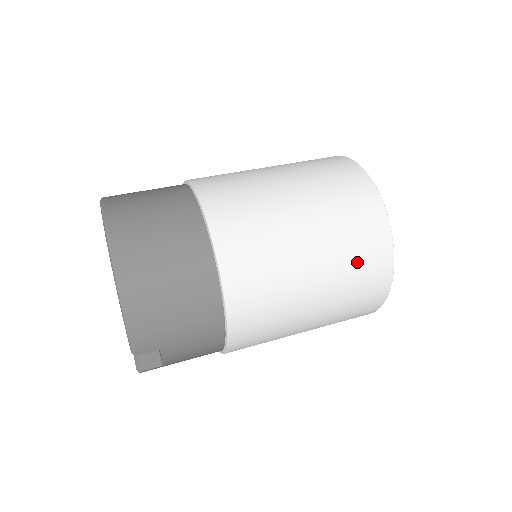
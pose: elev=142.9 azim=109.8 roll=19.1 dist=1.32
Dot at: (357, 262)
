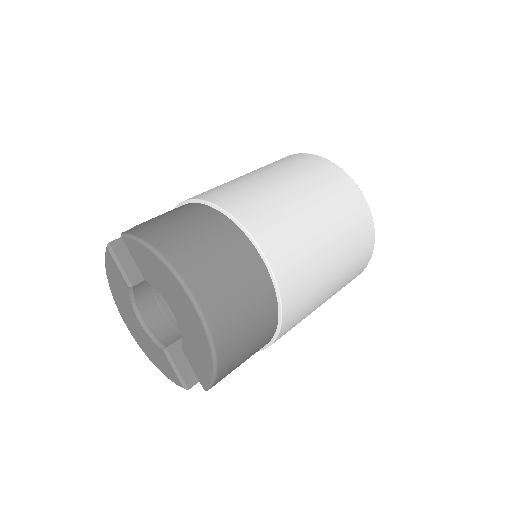
Dot at: (353, 272)
